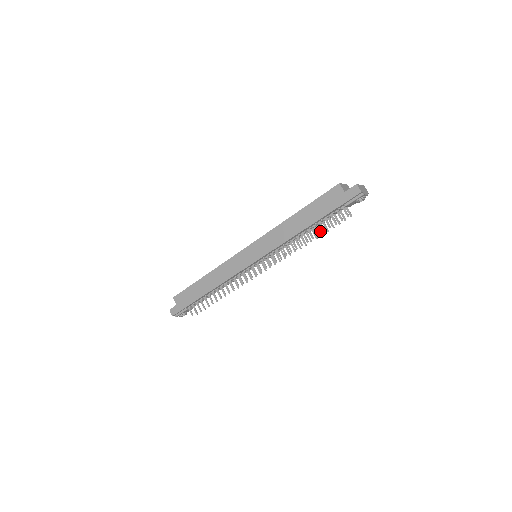
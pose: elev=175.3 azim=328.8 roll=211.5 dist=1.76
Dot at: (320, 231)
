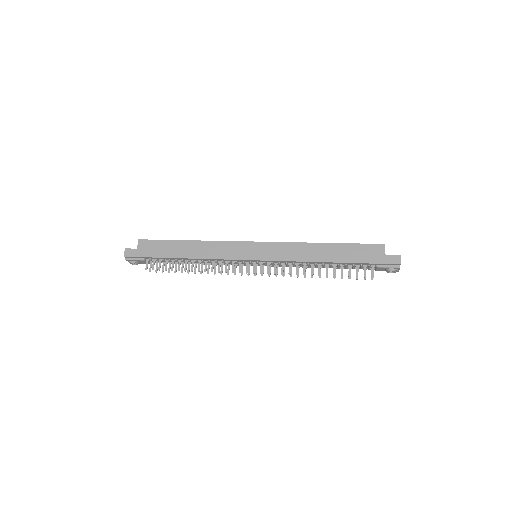
Dot at: occluded
